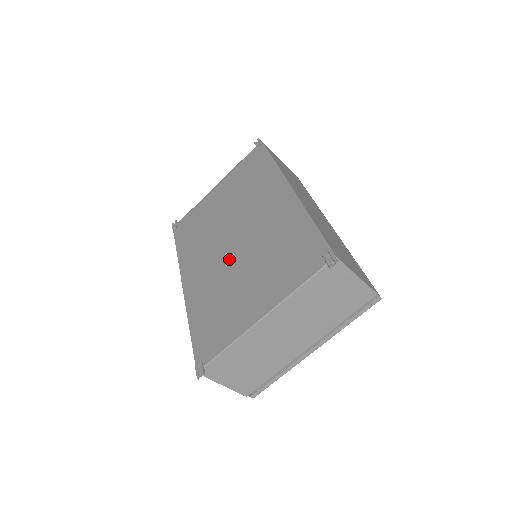
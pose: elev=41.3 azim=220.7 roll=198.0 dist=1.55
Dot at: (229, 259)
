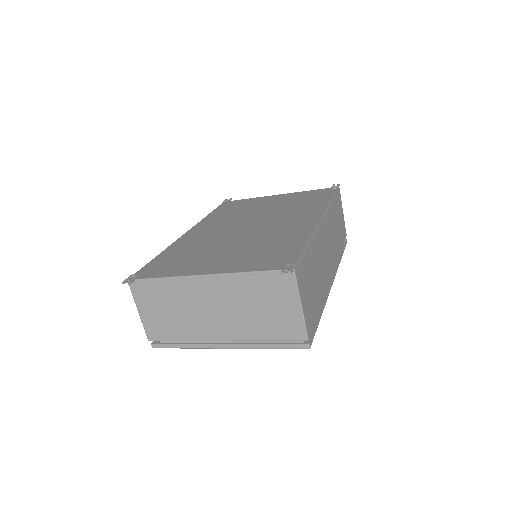
Dot at: (231, 234)
